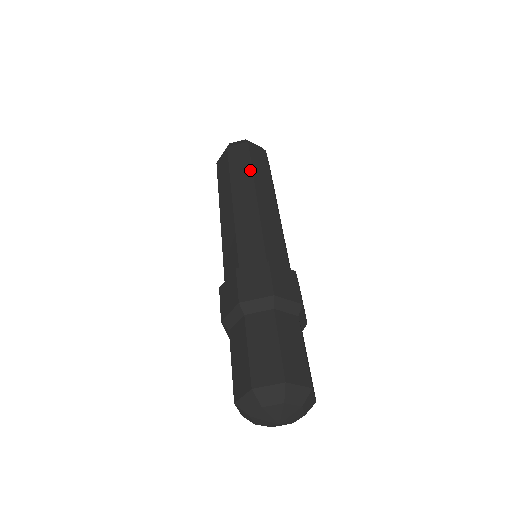
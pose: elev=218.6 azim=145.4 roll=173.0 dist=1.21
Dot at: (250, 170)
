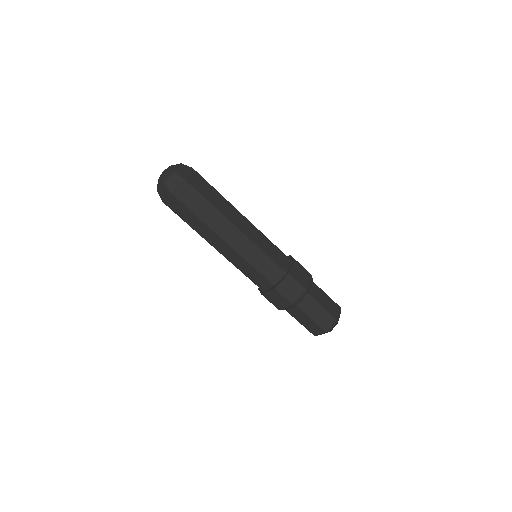
Dot at: (222, 197)
